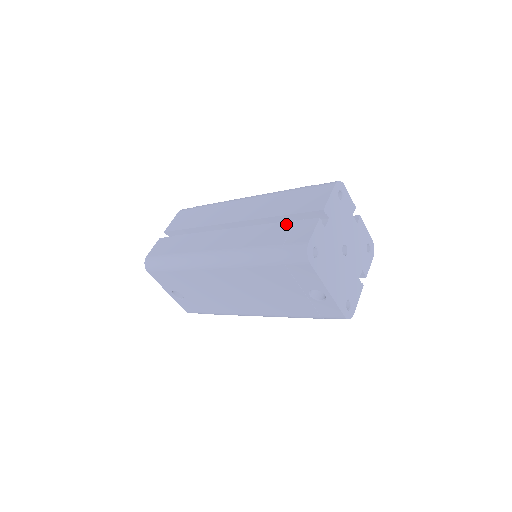
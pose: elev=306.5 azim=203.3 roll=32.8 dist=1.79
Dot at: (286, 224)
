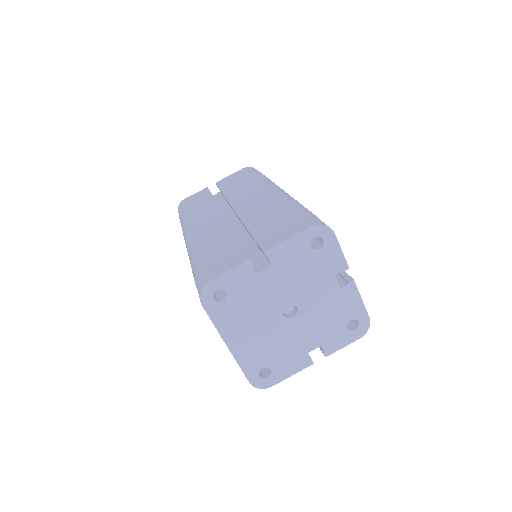
Dot at: (234, 244)
